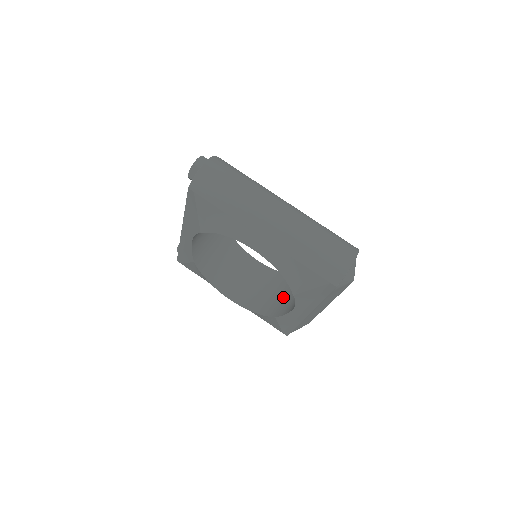
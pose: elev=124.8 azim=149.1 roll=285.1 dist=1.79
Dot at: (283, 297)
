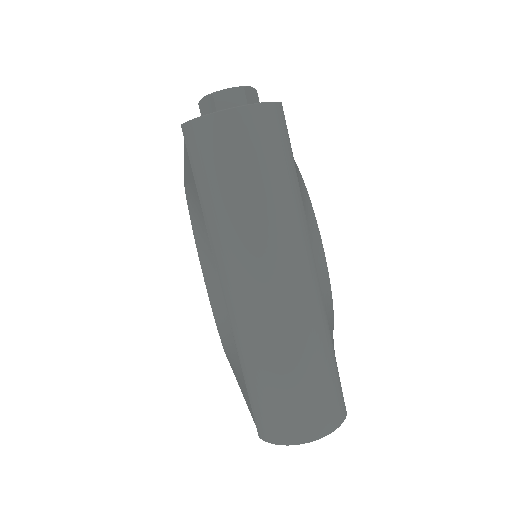
Dot at: occluded
